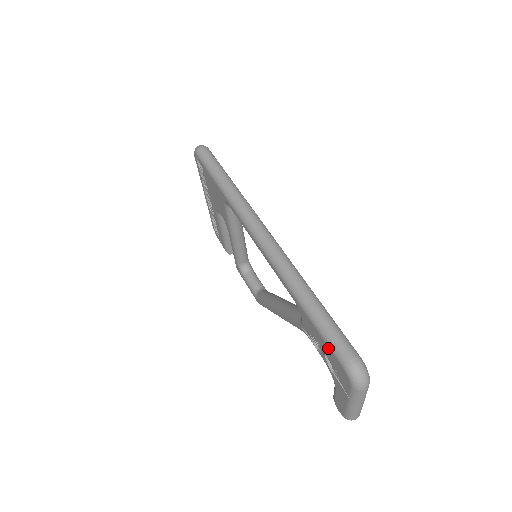
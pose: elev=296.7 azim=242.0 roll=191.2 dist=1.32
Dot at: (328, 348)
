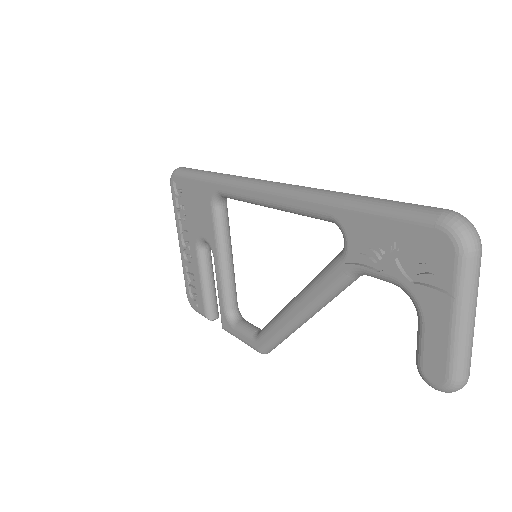
Dot at: (402, 224)
